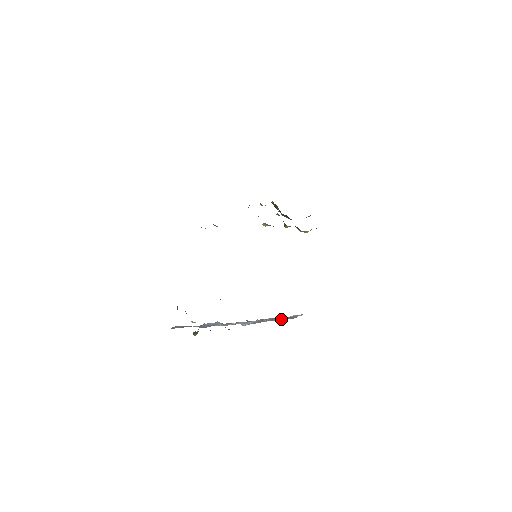
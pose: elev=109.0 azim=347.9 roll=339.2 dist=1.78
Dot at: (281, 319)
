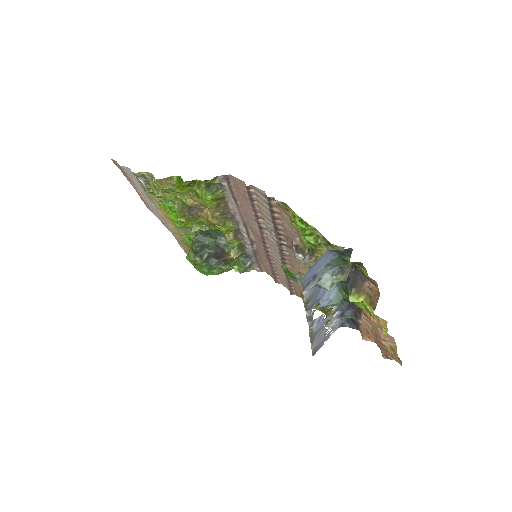
Dot at: (321, 339)
